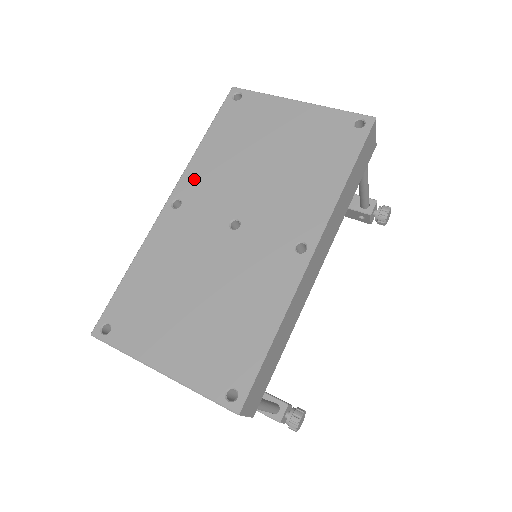
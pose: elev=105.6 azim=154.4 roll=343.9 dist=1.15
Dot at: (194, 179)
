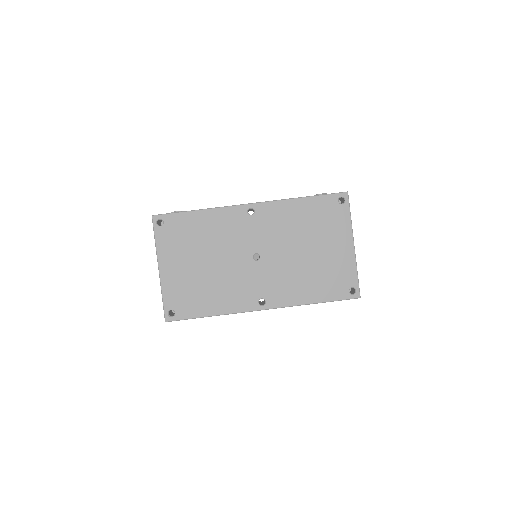
Dot at: (272, 212)
